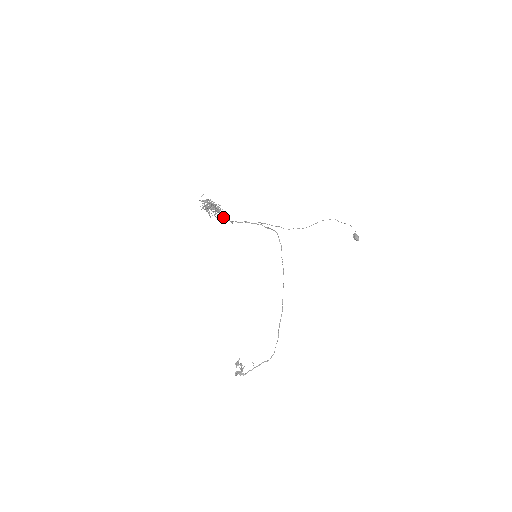
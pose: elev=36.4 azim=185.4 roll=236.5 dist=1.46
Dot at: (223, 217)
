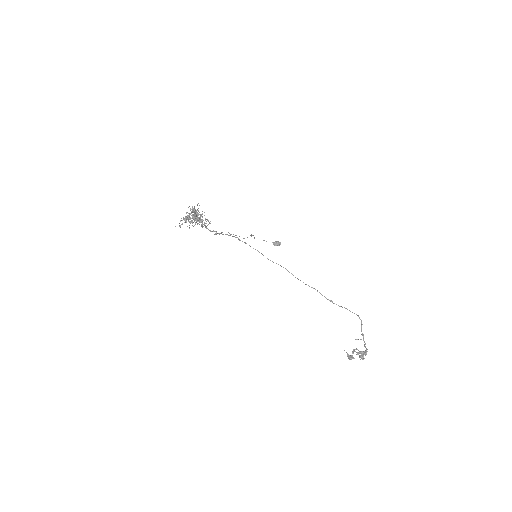
Dot at: occluded
